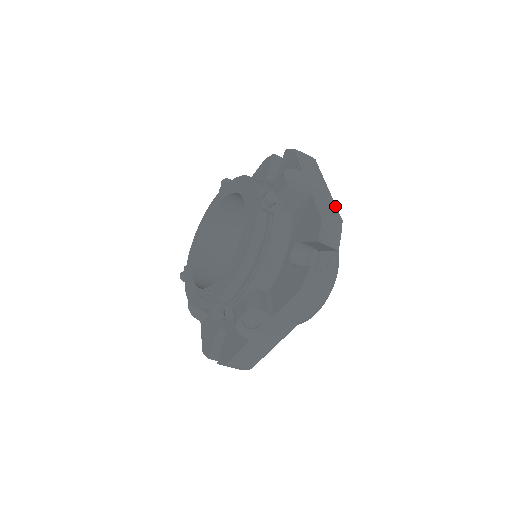
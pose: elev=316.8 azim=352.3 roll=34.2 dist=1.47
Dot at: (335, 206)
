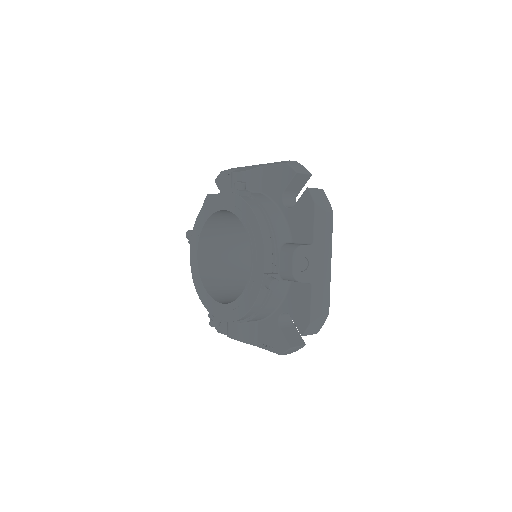
Dot at: occluded
